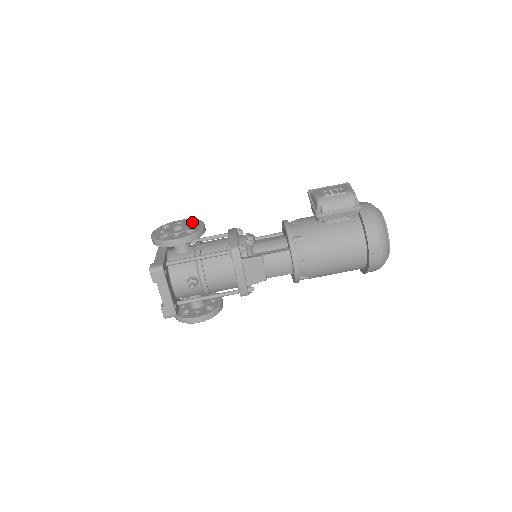
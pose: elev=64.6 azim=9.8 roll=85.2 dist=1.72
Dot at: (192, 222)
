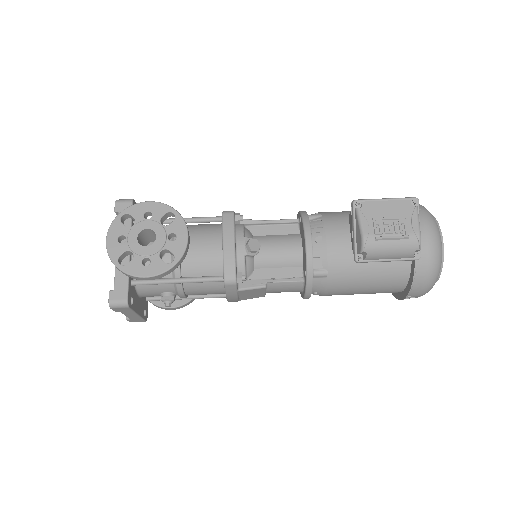
Dot at: (168, 213)
